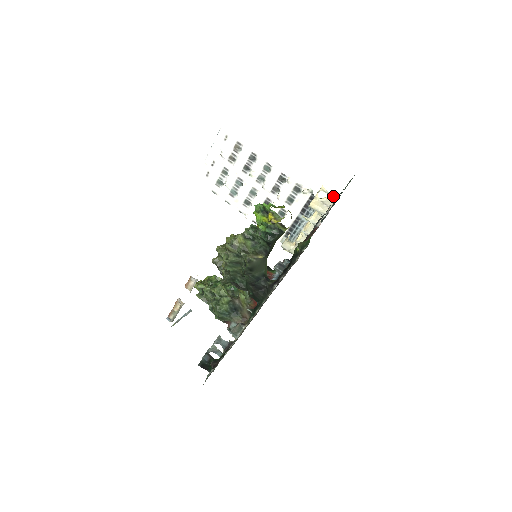
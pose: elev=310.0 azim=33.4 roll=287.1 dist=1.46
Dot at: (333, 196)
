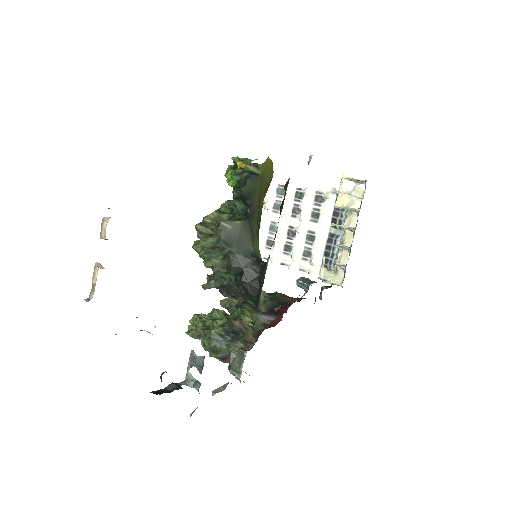
Dot at: (360, 180)
